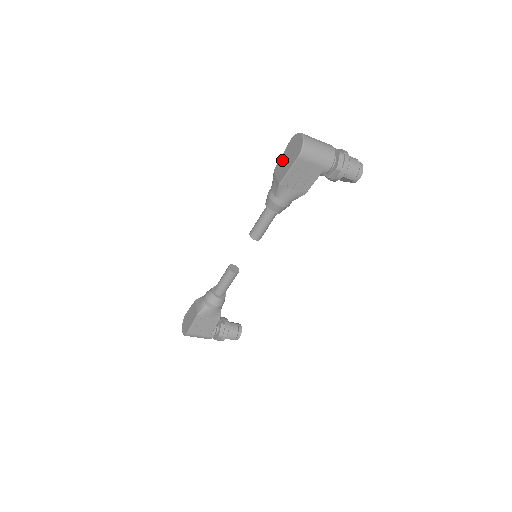
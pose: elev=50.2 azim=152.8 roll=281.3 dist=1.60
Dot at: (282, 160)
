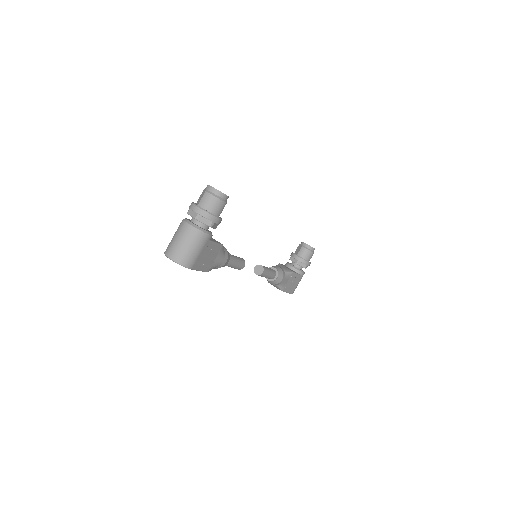
Dot at: occluded
